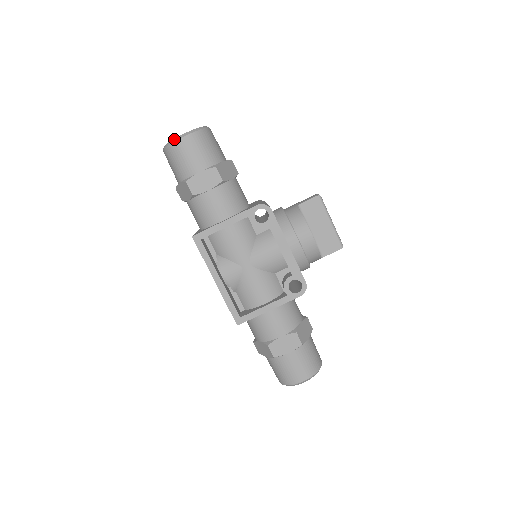
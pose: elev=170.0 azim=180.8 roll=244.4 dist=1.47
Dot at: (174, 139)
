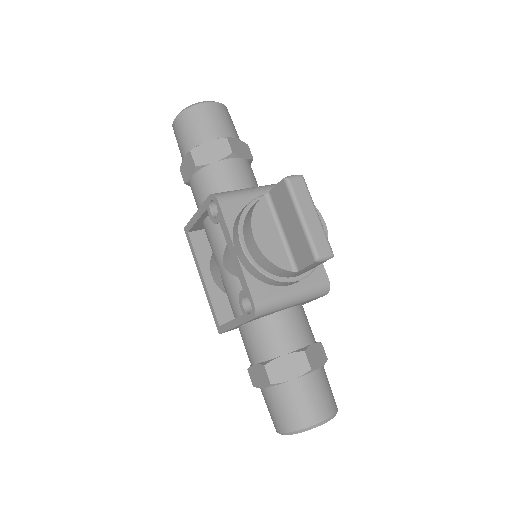
Dot at: occluded
